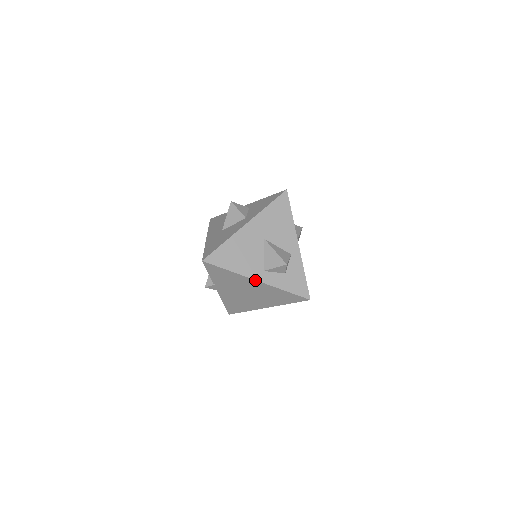
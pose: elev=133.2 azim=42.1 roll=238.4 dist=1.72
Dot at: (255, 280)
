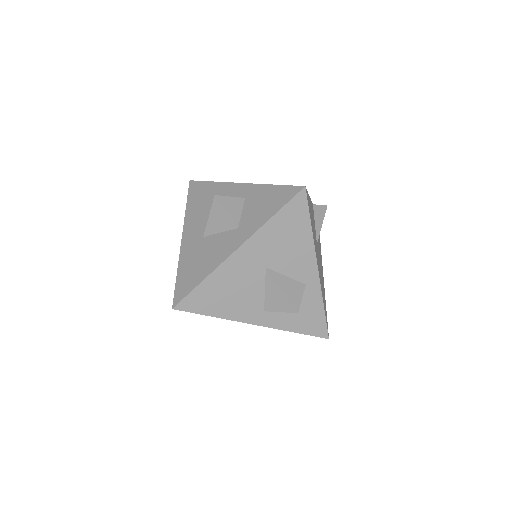
Dot at: occluded
